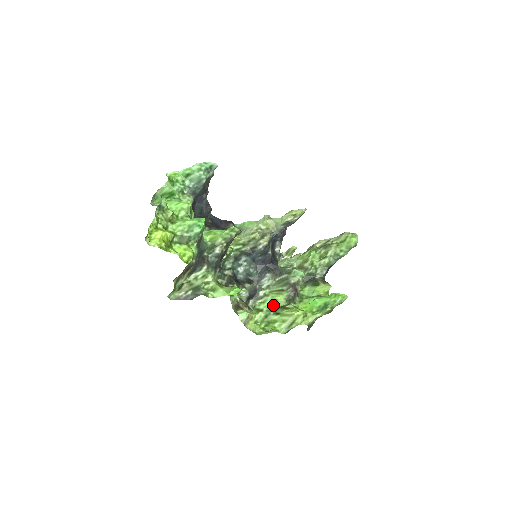
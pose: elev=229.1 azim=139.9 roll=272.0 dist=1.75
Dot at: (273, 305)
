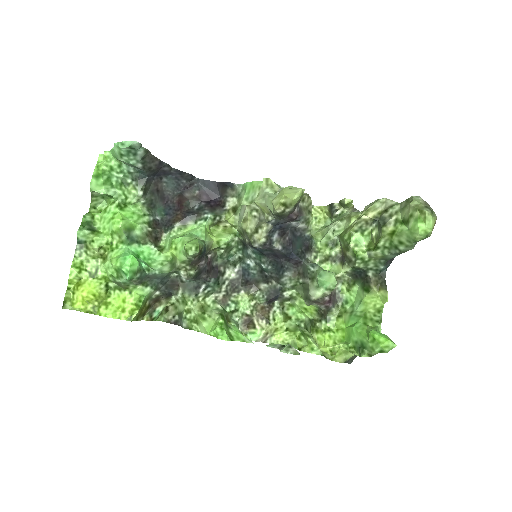
Dot at: (303, 314)
